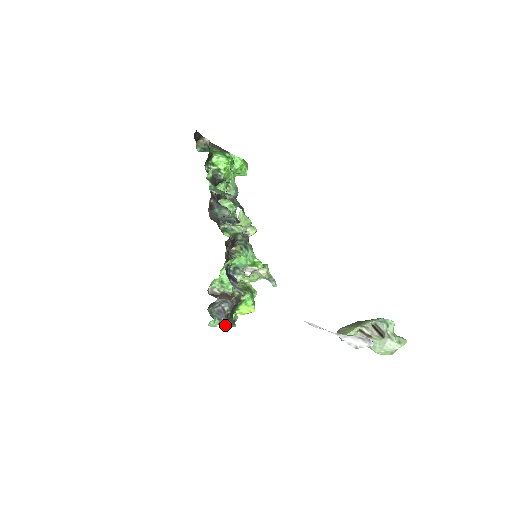
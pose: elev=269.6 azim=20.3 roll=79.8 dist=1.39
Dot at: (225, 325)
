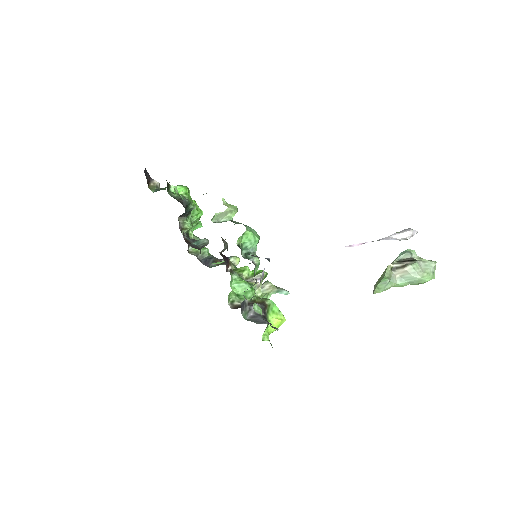
Dot at: (268, 323)
